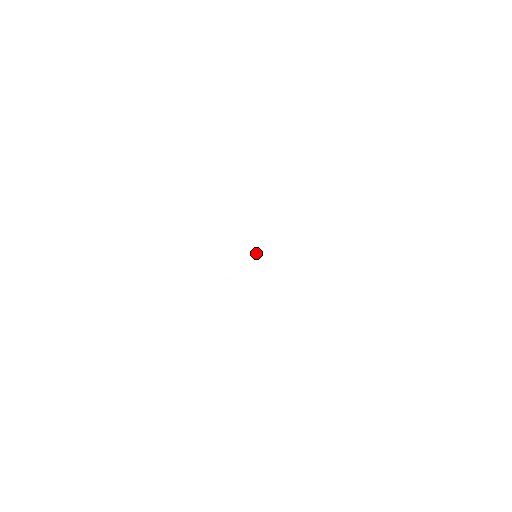
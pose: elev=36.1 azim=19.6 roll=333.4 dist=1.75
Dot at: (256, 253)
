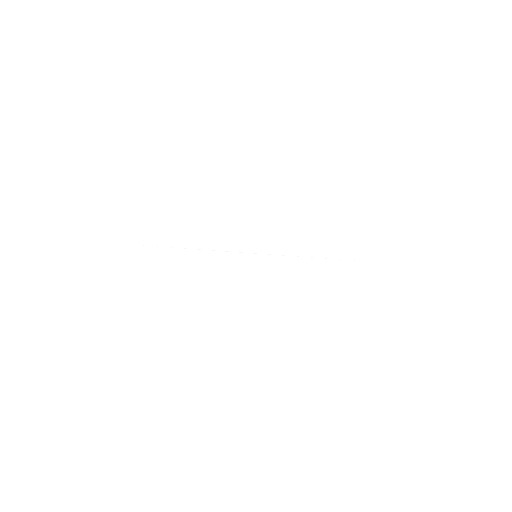
Dot at: occluded
